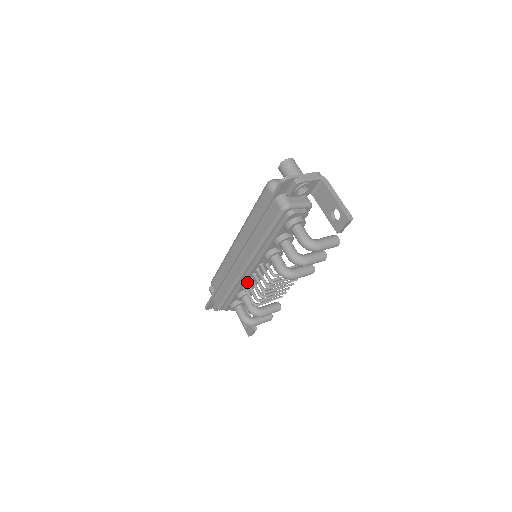
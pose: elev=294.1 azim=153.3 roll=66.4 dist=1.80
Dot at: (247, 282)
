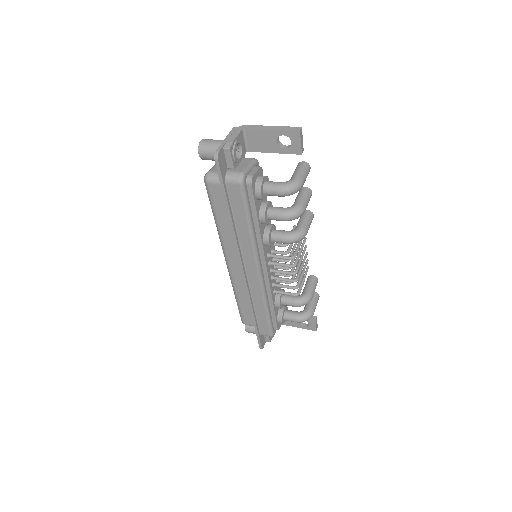
Dot at: (272, 284)
